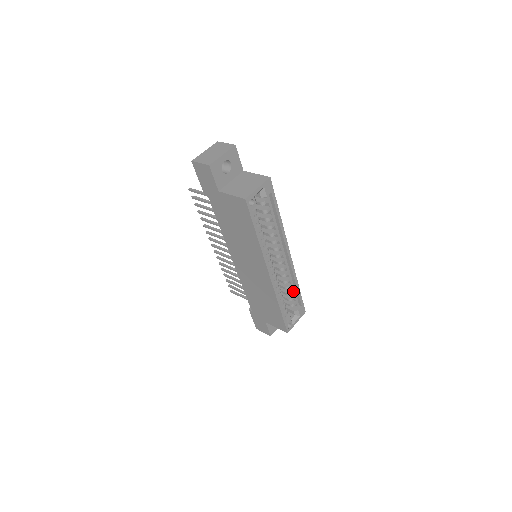
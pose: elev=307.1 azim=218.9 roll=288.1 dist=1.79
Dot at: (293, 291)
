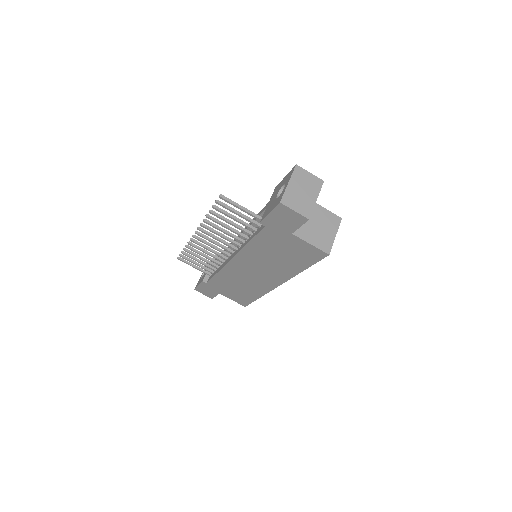
Dot at: occluded
